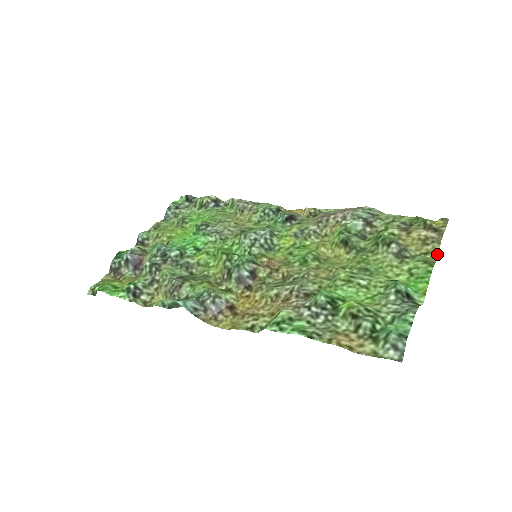
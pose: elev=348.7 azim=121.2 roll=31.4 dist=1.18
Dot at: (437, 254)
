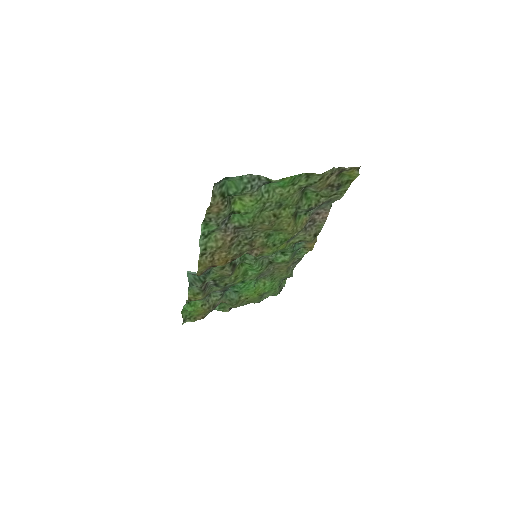
Dot at: (323, 173)
